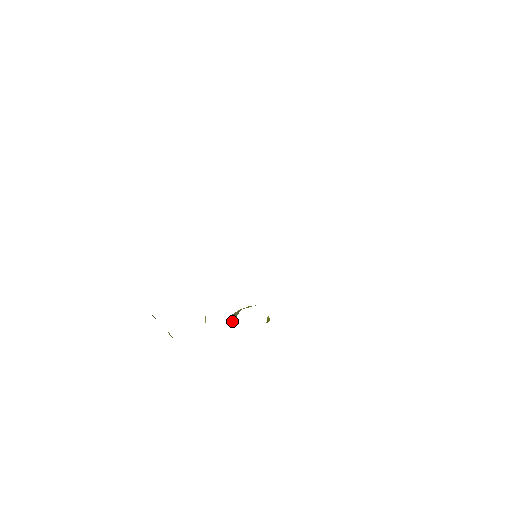
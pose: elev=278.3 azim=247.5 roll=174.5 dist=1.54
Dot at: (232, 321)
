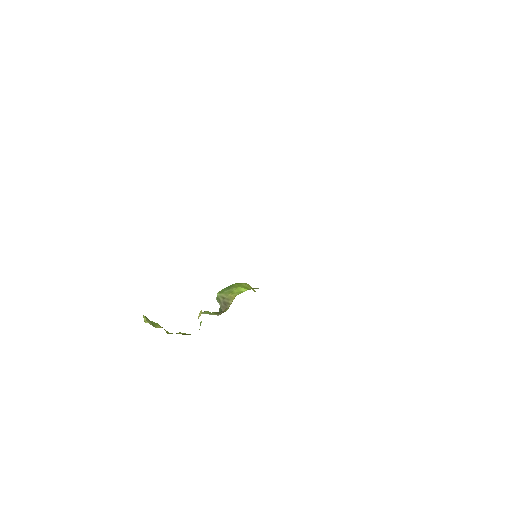
Dot at: (225, 307)
